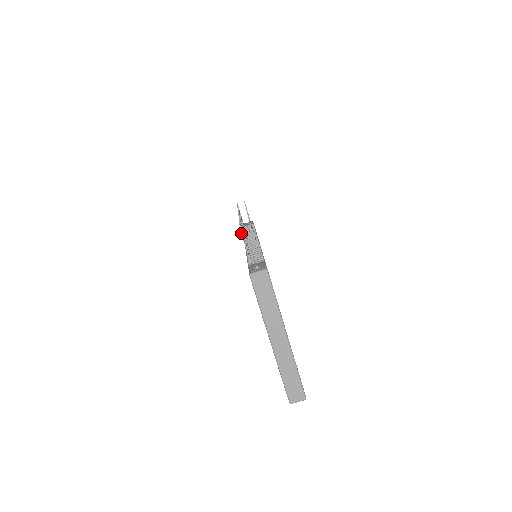
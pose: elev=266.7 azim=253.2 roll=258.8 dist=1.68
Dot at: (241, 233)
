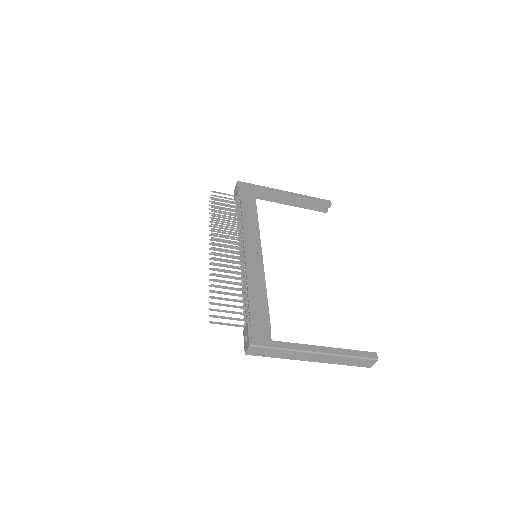
Dot at: occluded
